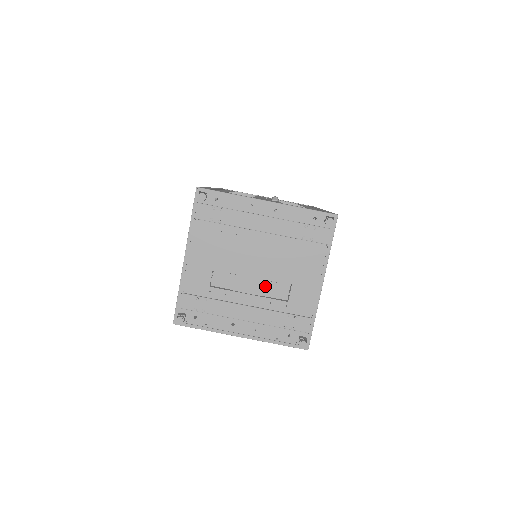
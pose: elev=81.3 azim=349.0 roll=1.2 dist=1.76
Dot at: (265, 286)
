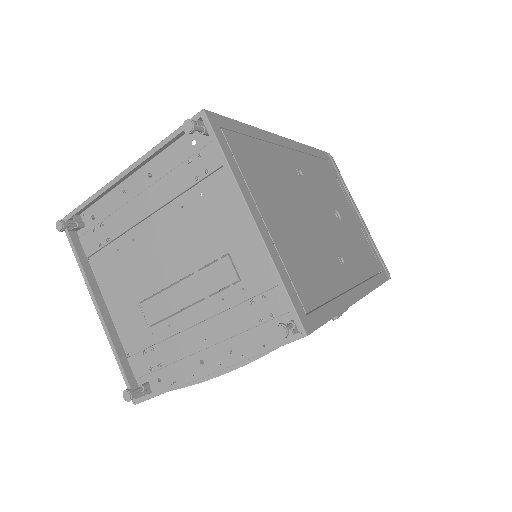
Dot at: (201, 280)
